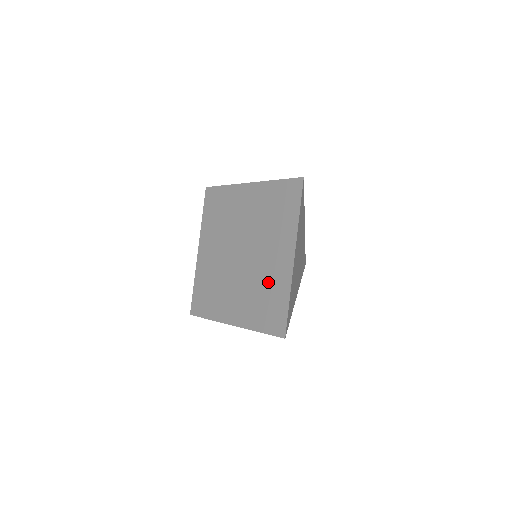
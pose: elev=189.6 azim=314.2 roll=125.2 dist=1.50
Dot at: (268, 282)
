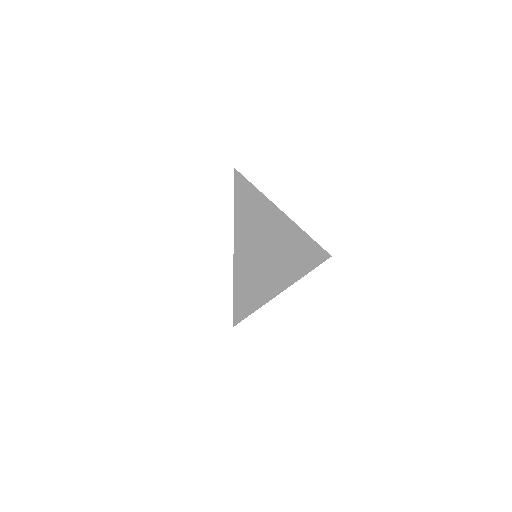
Dot at: occluded
